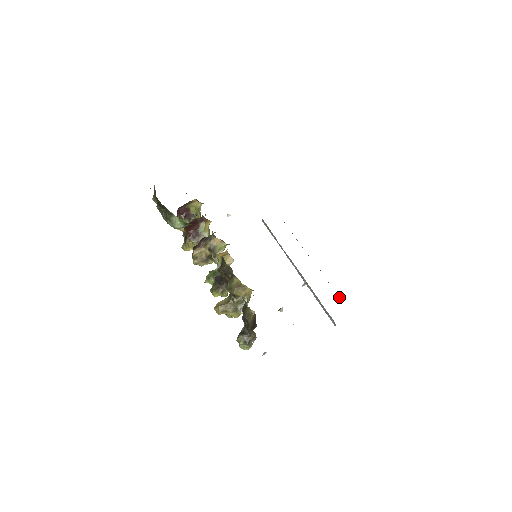
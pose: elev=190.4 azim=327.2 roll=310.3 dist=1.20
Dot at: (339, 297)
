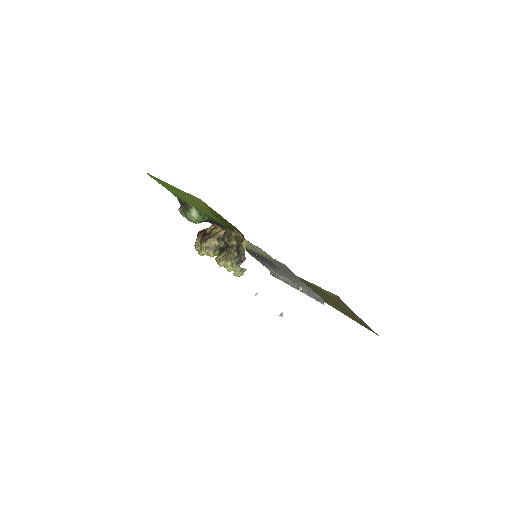
Dot at: (329, 292)
